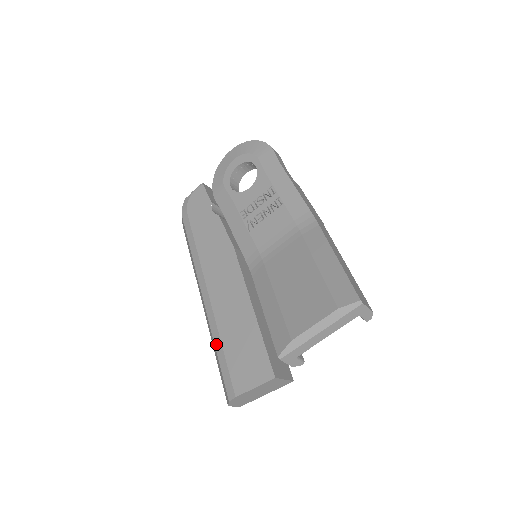
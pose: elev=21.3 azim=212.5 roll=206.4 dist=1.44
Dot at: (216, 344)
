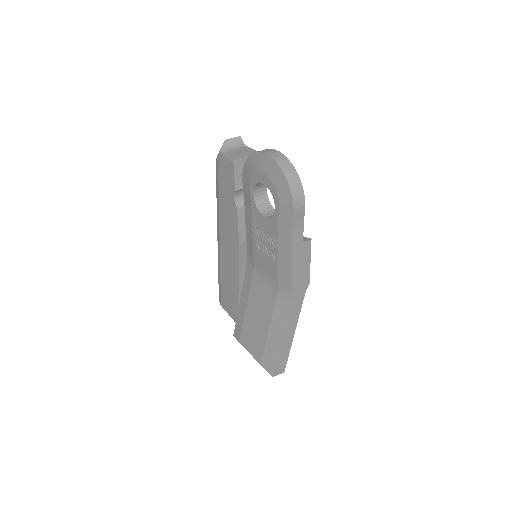
Dot at: (219, 273)
